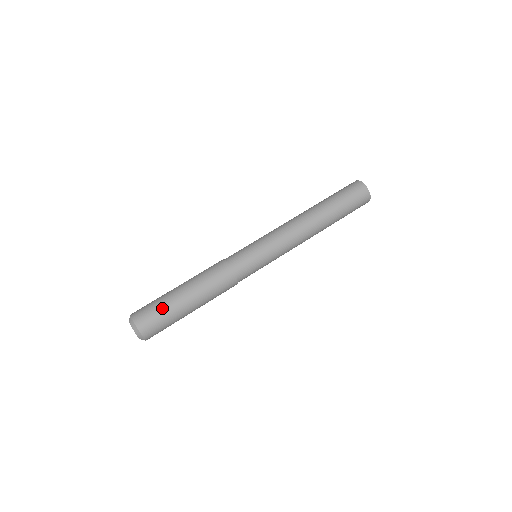
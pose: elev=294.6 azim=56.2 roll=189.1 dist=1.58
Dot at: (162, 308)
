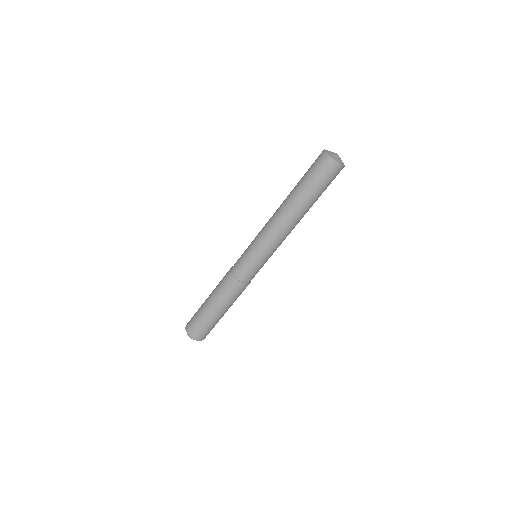
Dot at: (213, 326)
